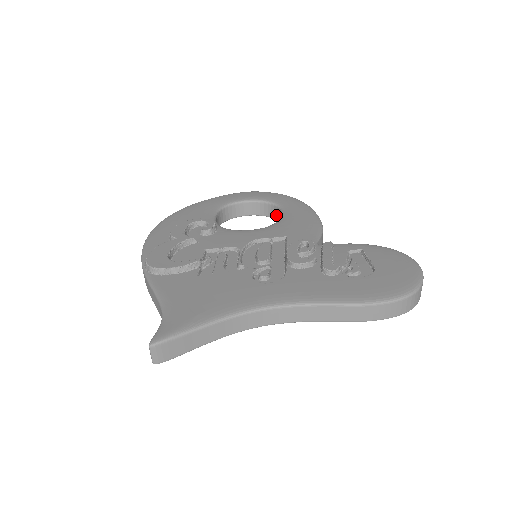
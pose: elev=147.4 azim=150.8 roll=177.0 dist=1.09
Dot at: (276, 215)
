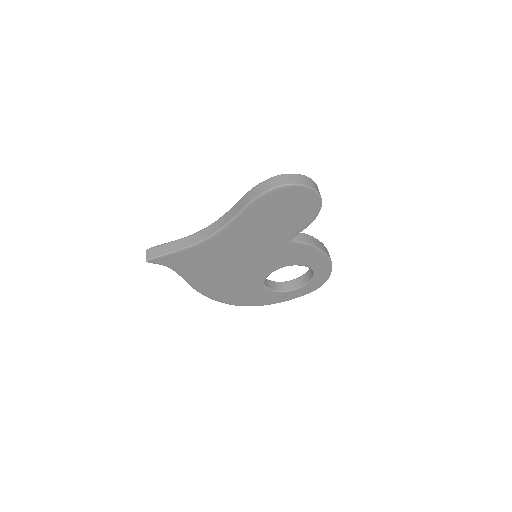
Dot at: occluded
